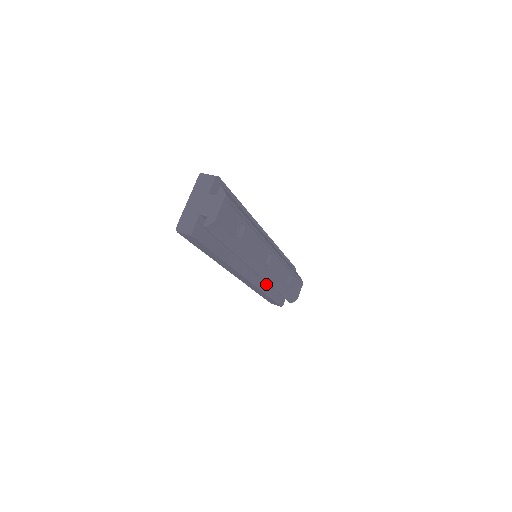
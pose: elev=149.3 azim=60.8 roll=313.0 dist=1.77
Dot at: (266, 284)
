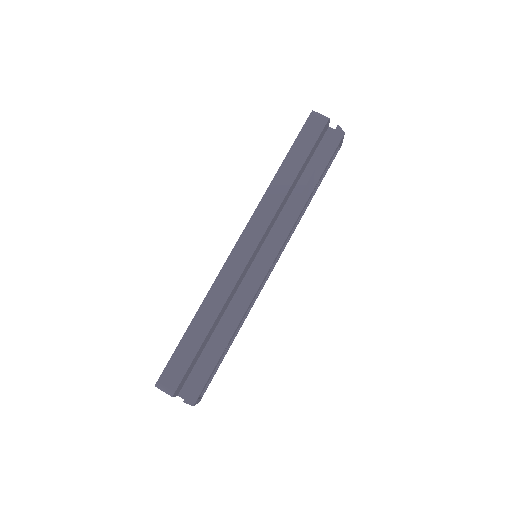
Dot at: occluded
